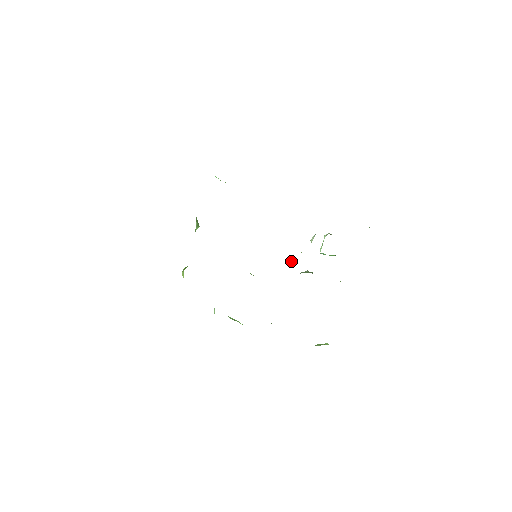
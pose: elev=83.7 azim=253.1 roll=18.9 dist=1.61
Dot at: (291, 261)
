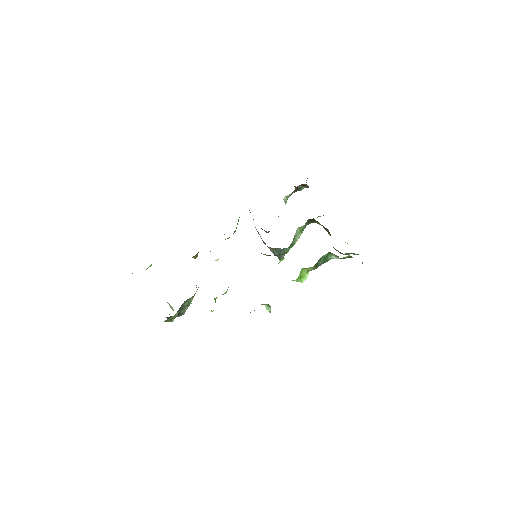
Dot at: (282, 255)
